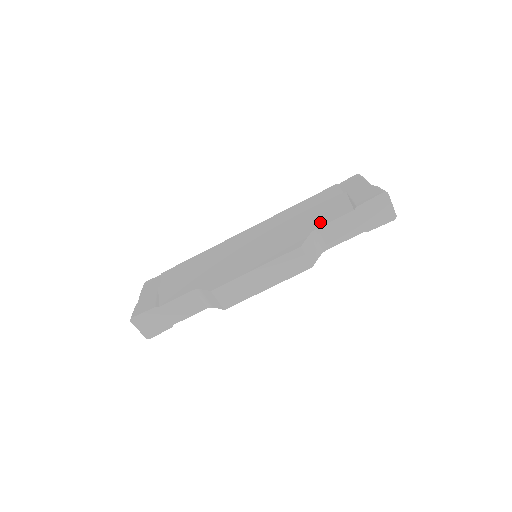
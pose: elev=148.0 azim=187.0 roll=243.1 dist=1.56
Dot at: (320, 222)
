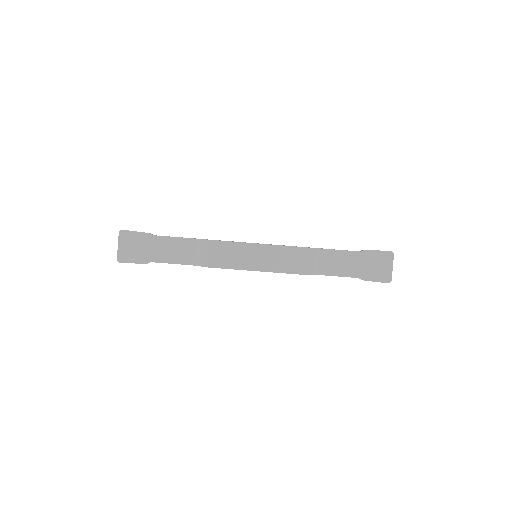
Dot at: occluded
